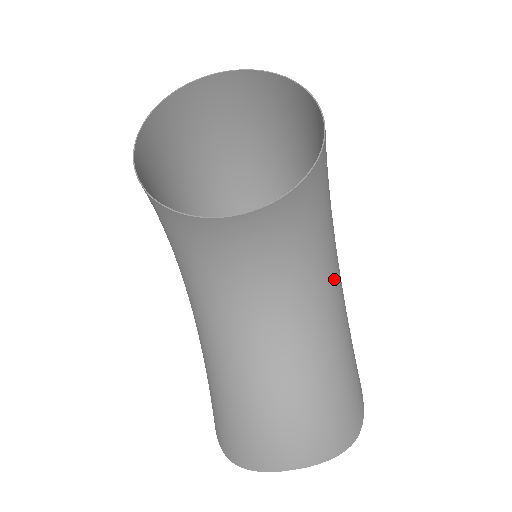
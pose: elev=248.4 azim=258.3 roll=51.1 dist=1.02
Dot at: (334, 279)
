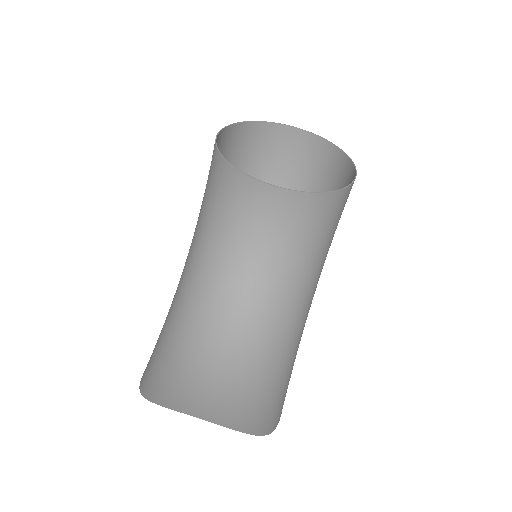
Dot at: (306, 303)
